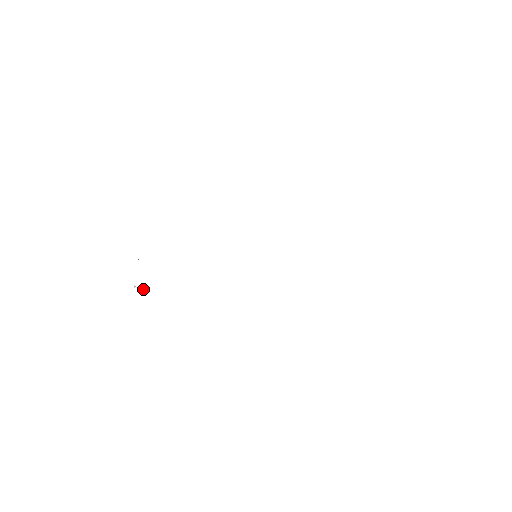
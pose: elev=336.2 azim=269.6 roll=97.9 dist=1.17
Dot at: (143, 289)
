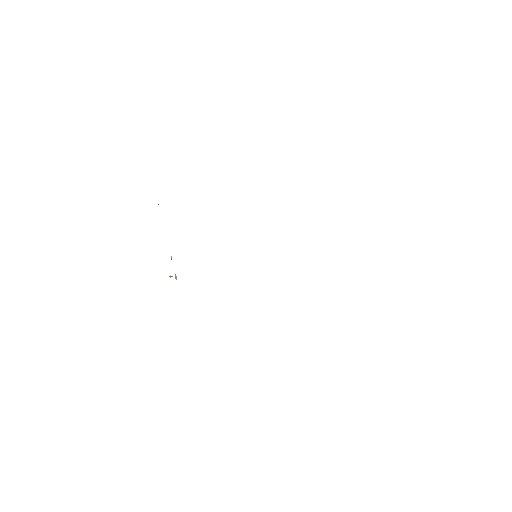
Dot at: (176, 279)
